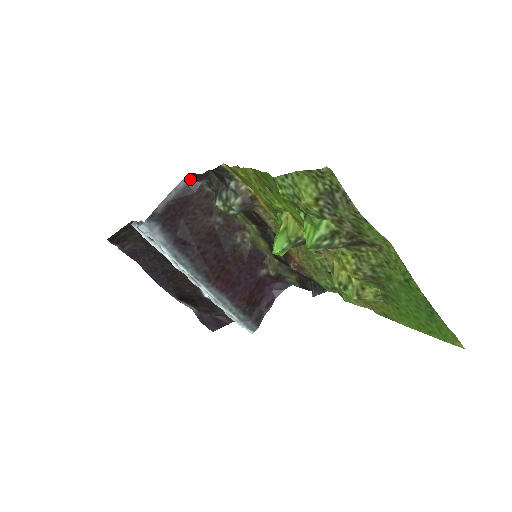
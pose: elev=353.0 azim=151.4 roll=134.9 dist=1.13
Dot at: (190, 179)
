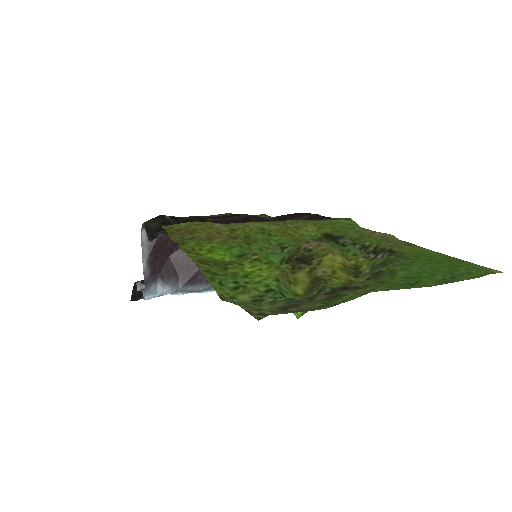
Dot at: occluded
